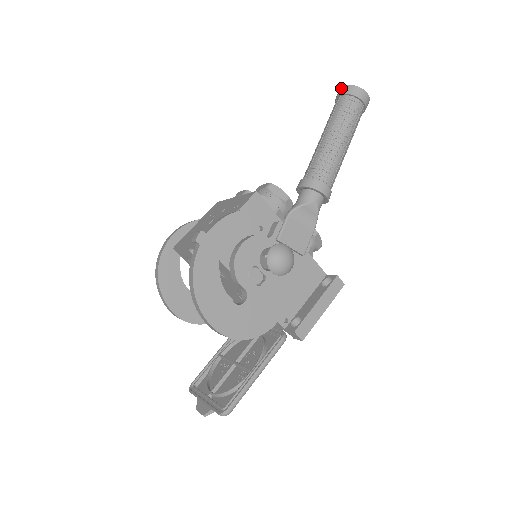
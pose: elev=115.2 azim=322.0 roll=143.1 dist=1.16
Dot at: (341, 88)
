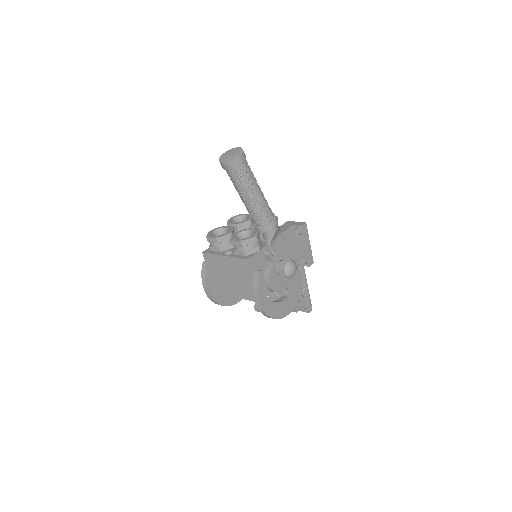
Dot at: (224, 165)
